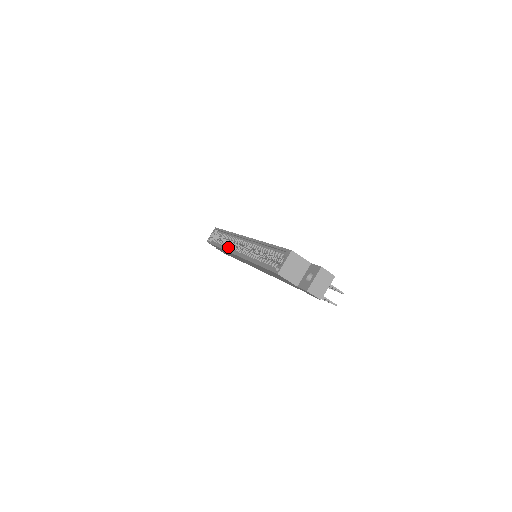
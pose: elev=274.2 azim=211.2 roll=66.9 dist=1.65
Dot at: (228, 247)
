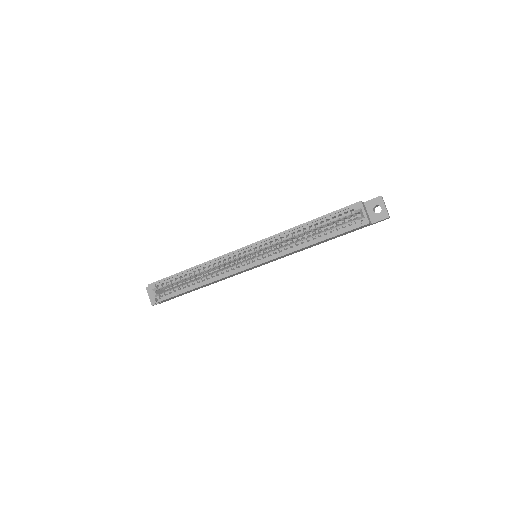
Dot at: (221, 274)
